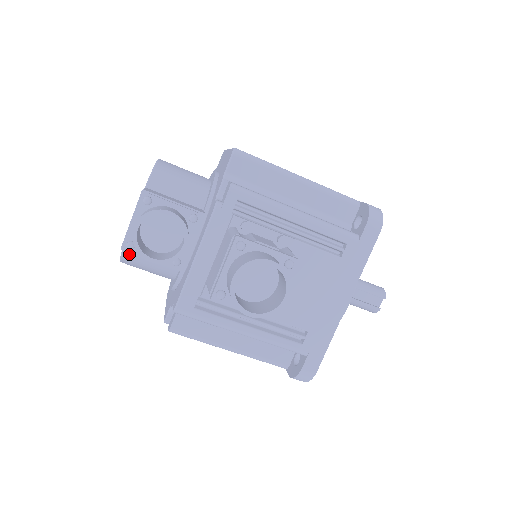
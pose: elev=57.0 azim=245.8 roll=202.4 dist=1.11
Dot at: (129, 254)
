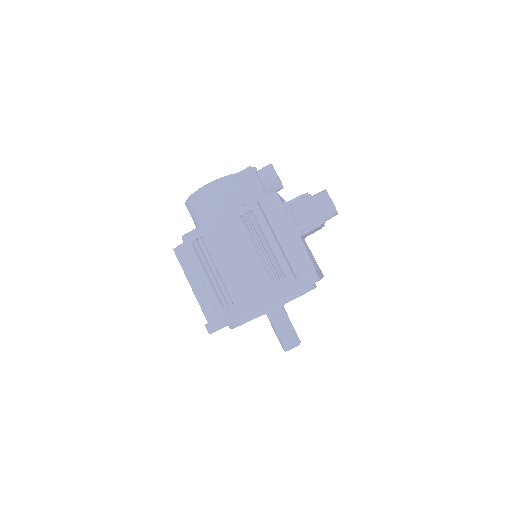
Dot at: (234, 178)
